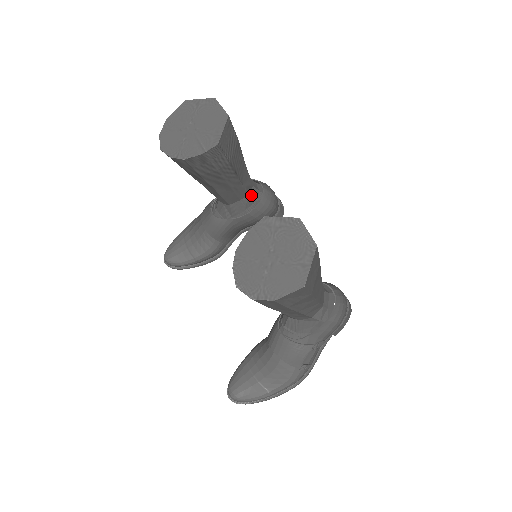
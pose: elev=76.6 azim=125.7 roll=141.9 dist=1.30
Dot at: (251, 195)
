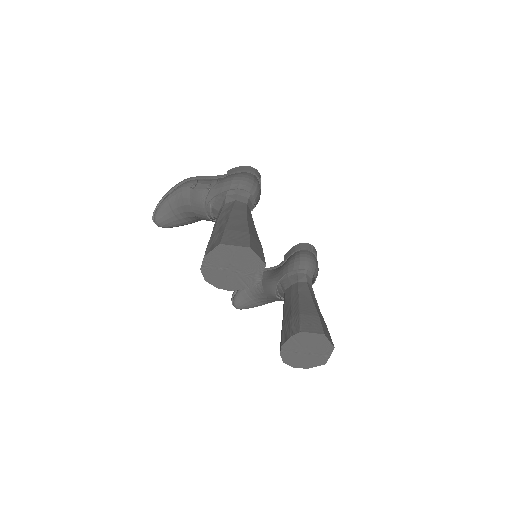
Dot at: occluded
